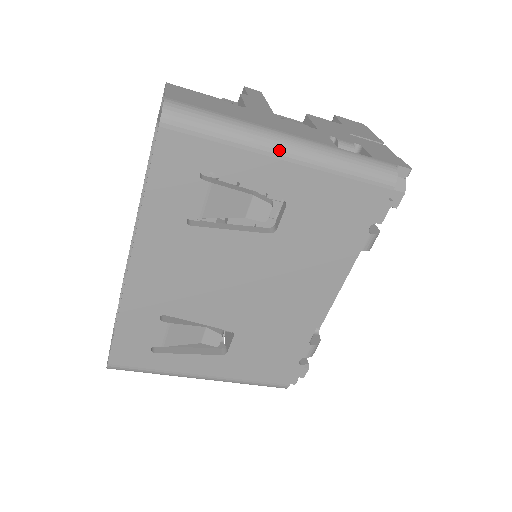
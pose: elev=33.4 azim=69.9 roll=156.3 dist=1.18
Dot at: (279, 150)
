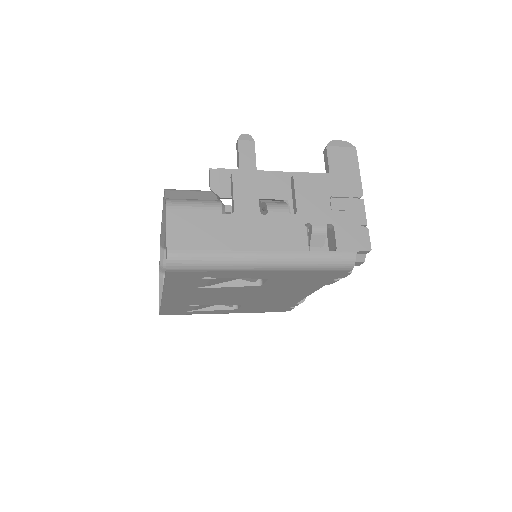
Dot at: (257, 268)
